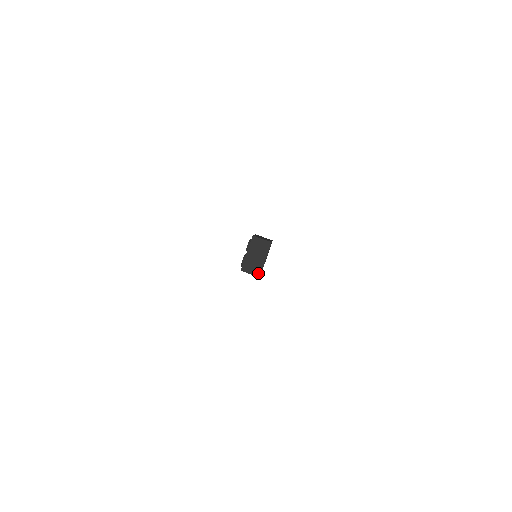
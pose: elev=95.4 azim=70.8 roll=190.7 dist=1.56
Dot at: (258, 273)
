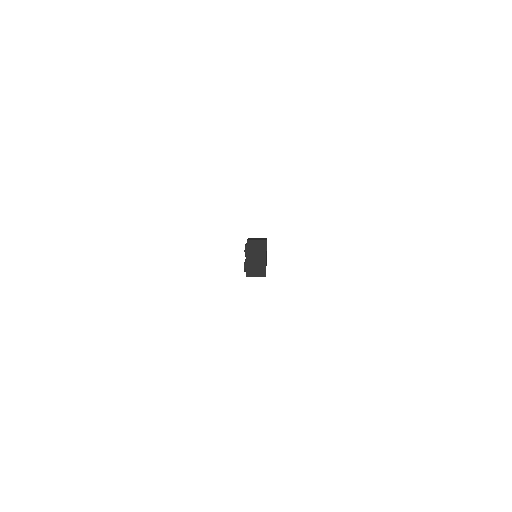
Dot at: (264, 240)
